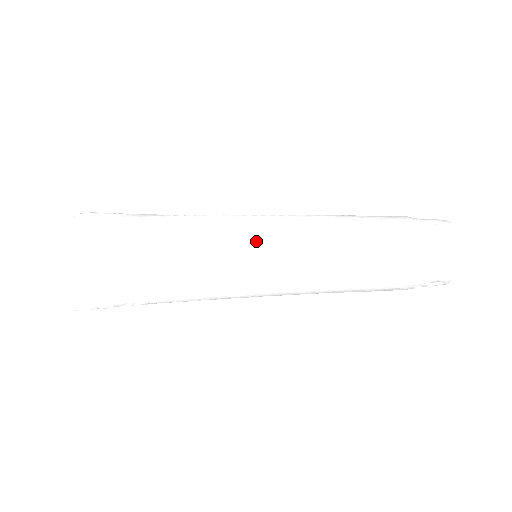
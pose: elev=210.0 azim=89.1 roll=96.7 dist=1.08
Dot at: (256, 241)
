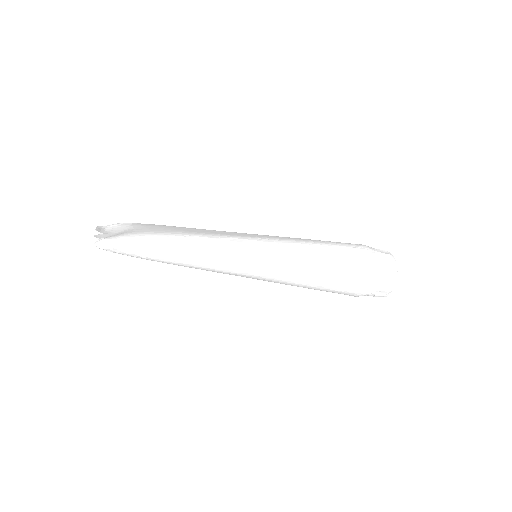
Dot at: (260, 235)
